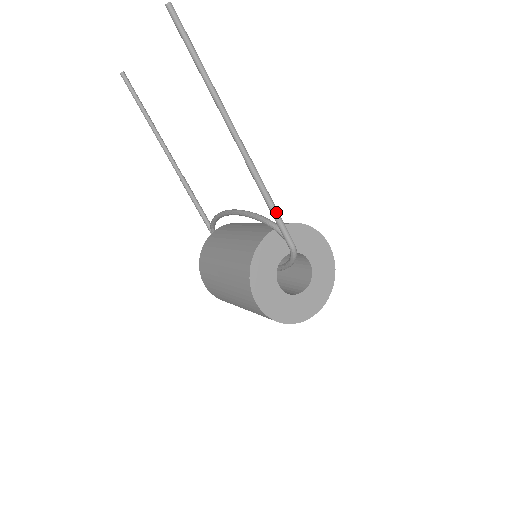
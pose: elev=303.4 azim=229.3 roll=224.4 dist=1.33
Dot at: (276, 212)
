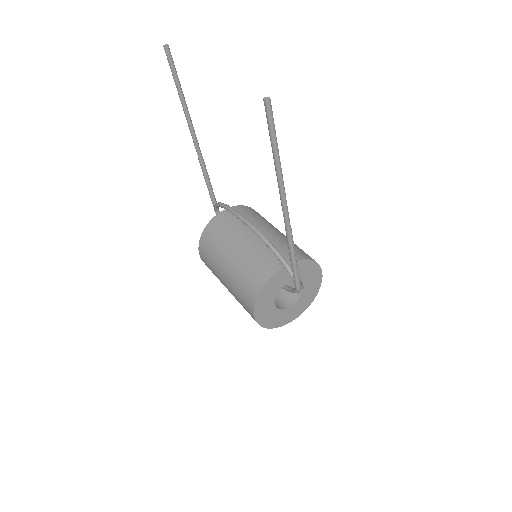
Dot at: (296, 267)
